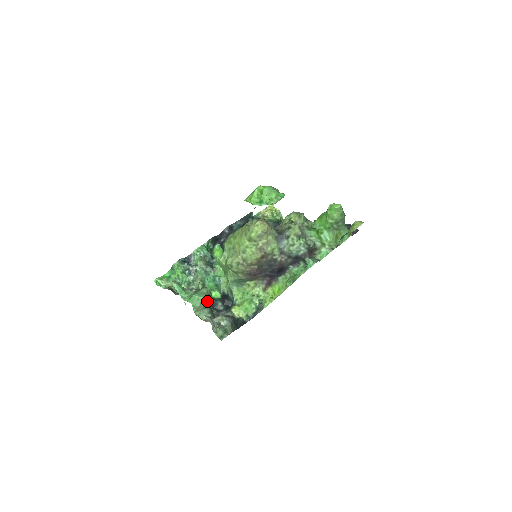
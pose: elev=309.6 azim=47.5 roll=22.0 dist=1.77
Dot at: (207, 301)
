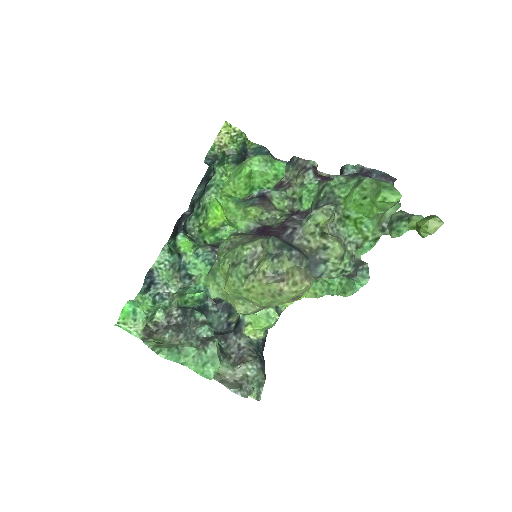
Dot at: occluded
